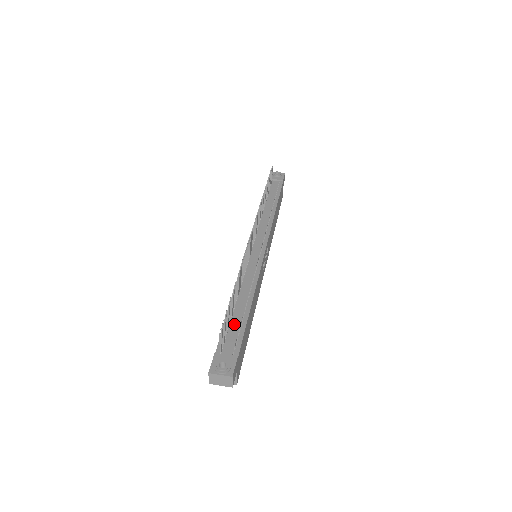
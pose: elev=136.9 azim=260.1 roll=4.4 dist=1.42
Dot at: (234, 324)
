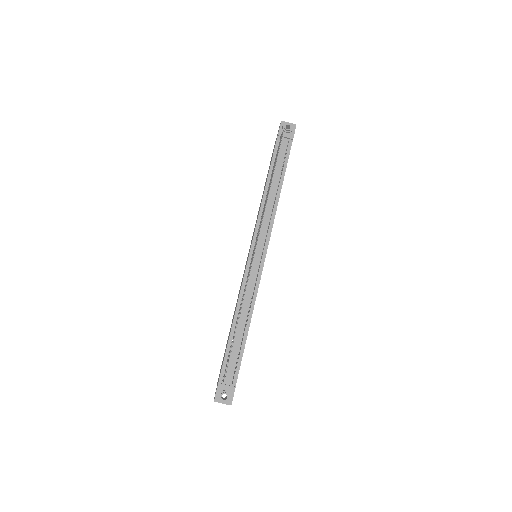
Dot at: (234, 352)
